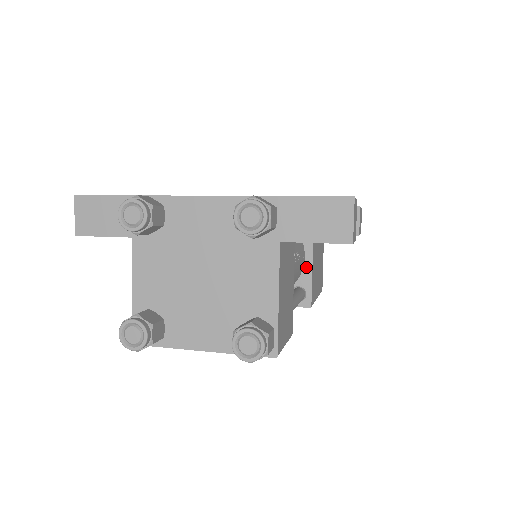
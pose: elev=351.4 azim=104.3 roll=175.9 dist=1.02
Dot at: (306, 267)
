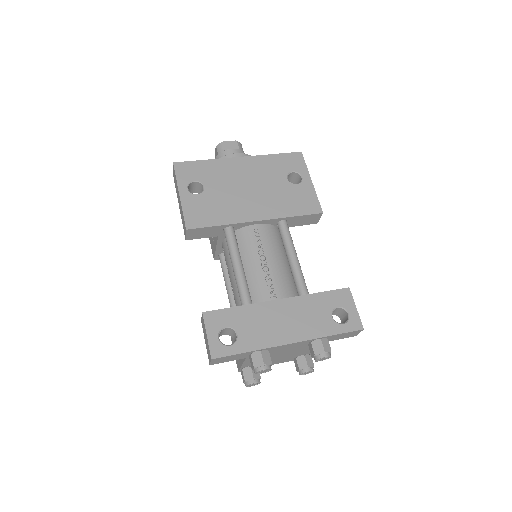
Dot at: occluded
